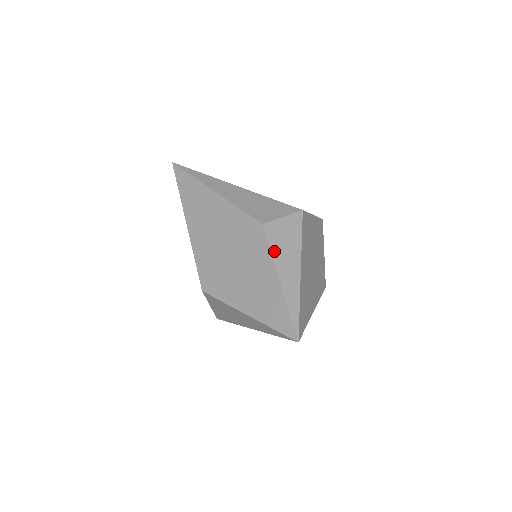
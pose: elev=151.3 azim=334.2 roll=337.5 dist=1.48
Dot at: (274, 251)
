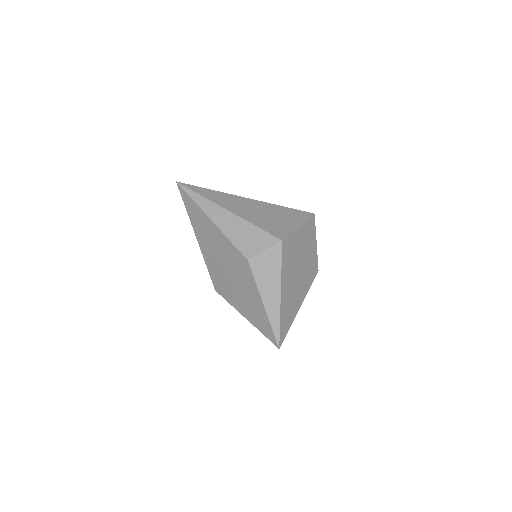
Dot at: (258, 282)
